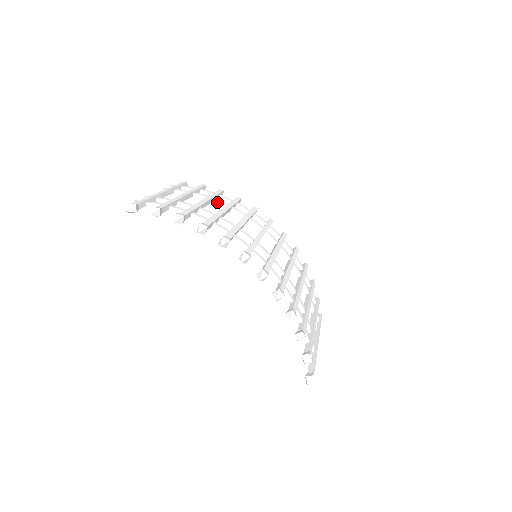
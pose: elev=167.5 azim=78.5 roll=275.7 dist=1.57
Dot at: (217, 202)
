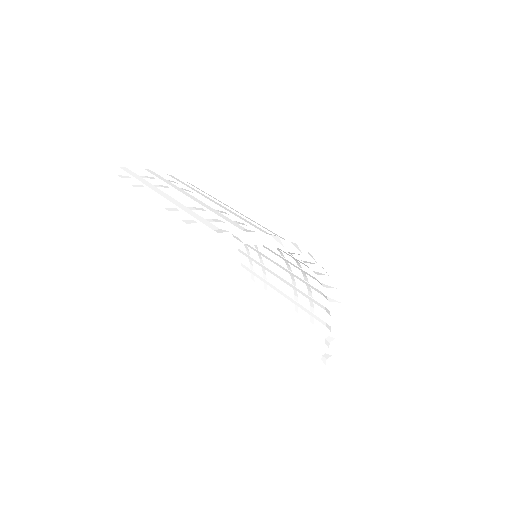
Dot at: occluded
